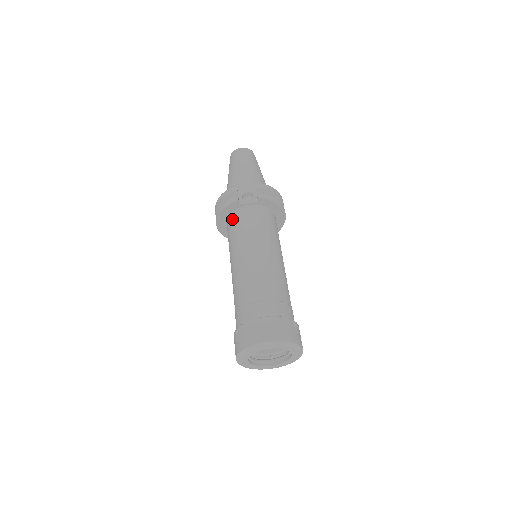
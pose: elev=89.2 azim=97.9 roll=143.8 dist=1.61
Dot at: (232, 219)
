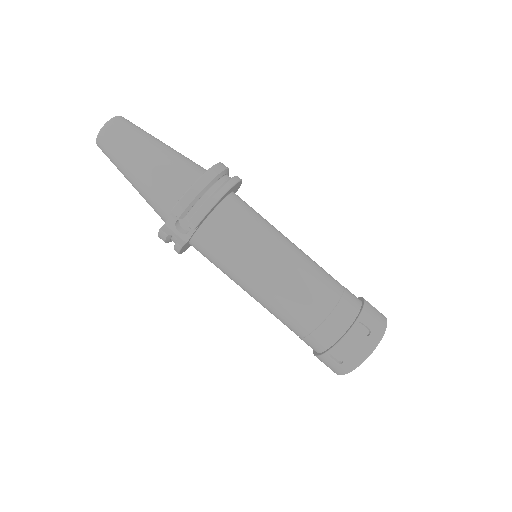
Dot at: occluded
